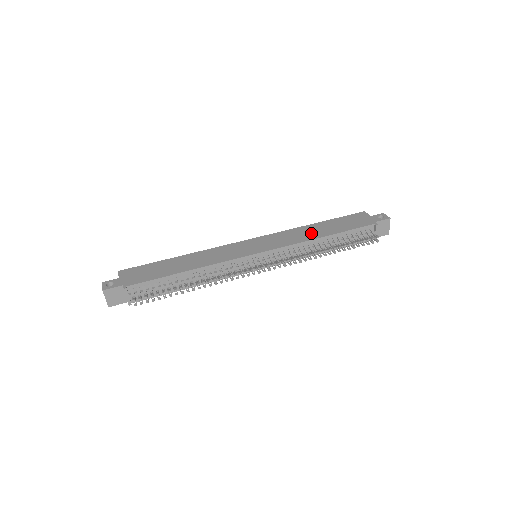
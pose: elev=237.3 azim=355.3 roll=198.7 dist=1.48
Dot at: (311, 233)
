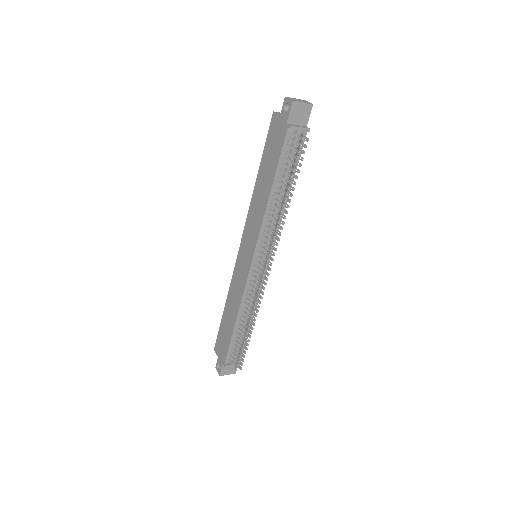
Dot at: (261, 198)
